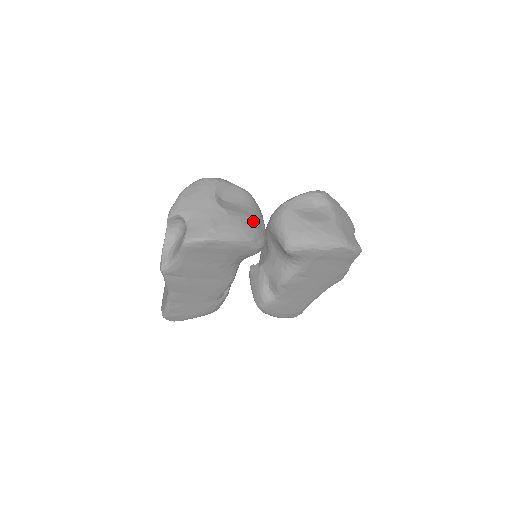
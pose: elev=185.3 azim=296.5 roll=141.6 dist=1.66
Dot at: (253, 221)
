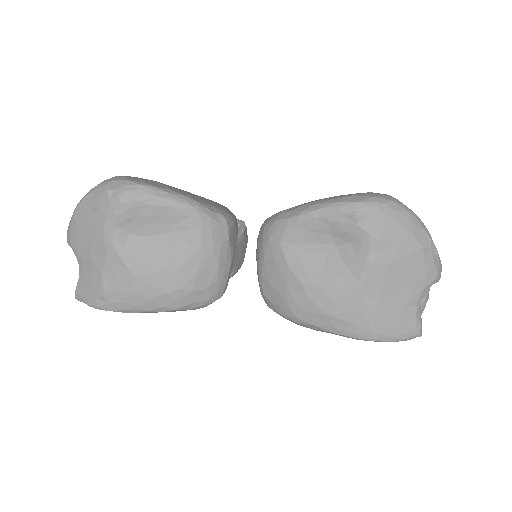
Dot at: (182, 277)
